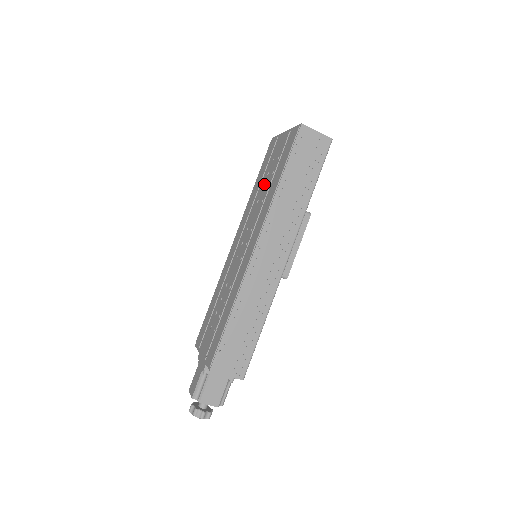
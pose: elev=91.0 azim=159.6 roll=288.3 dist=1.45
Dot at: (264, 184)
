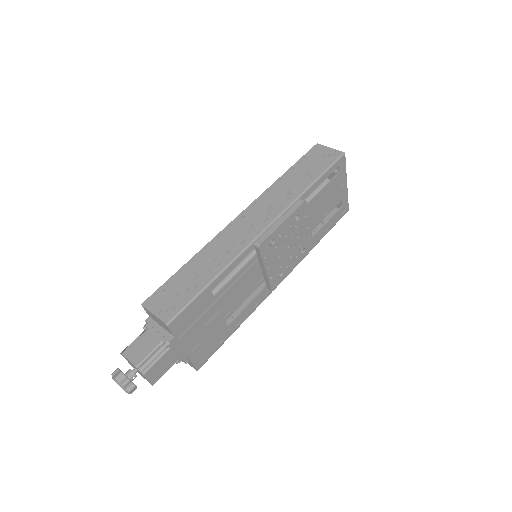
Dot at: occluded
